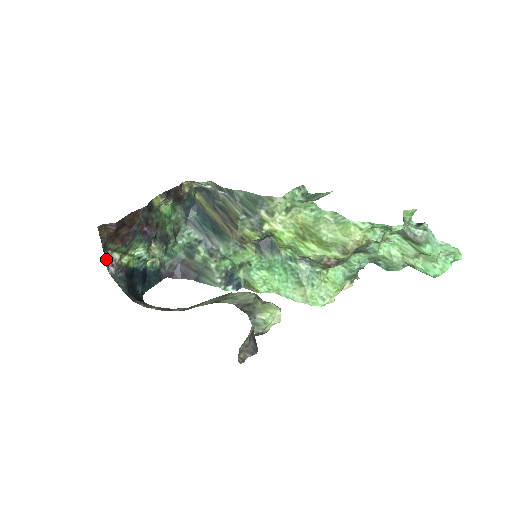
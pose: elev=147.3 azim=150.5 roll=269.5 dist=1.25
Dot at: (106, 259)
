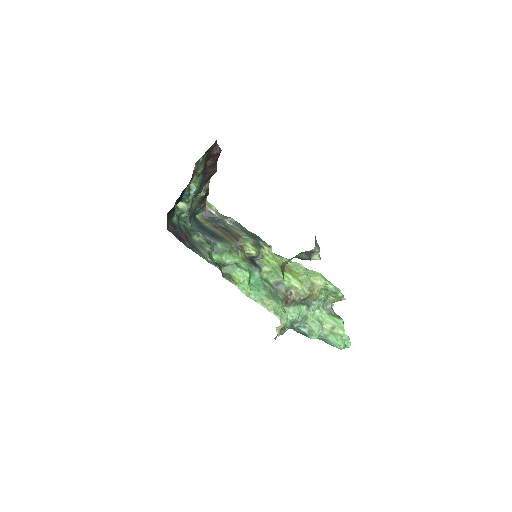
Dot at: (200, 158)
